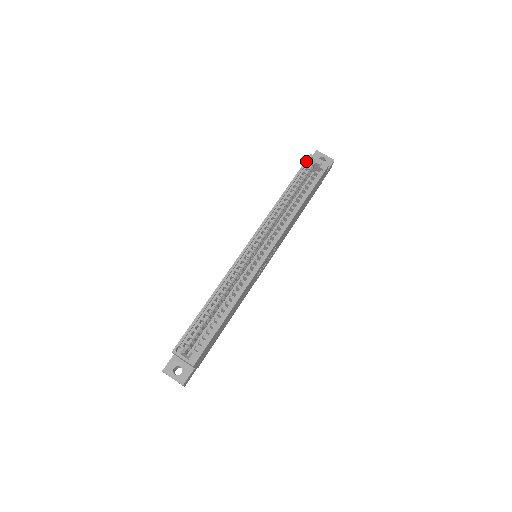
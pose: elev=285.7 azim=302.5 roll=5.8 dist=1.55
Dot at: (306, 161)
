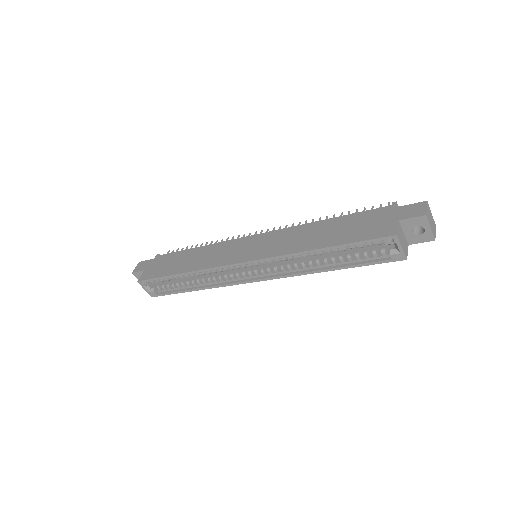
Dot at: (381, 239)
